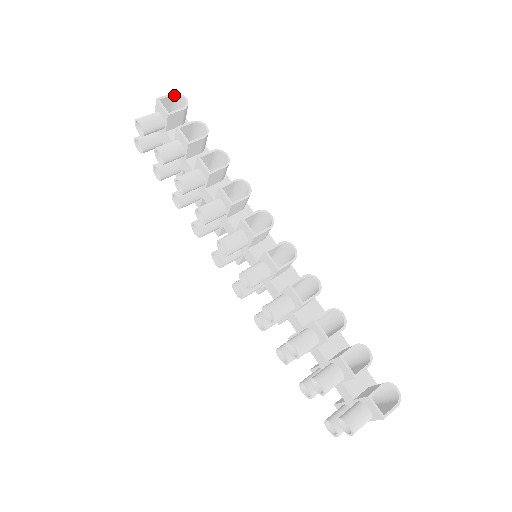
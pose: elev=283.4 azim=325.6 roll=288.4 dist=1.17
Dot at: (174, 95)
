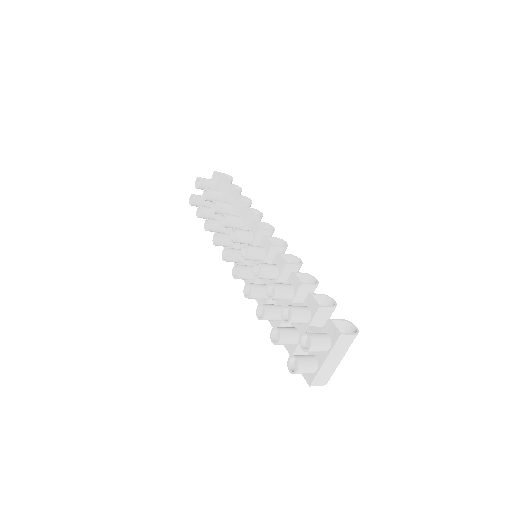
Dot at: (225, 175)
